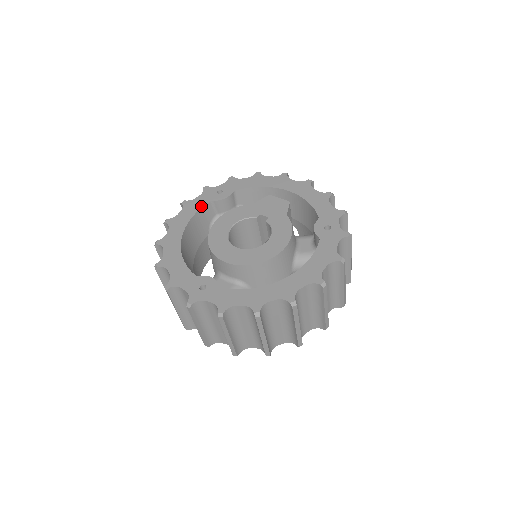
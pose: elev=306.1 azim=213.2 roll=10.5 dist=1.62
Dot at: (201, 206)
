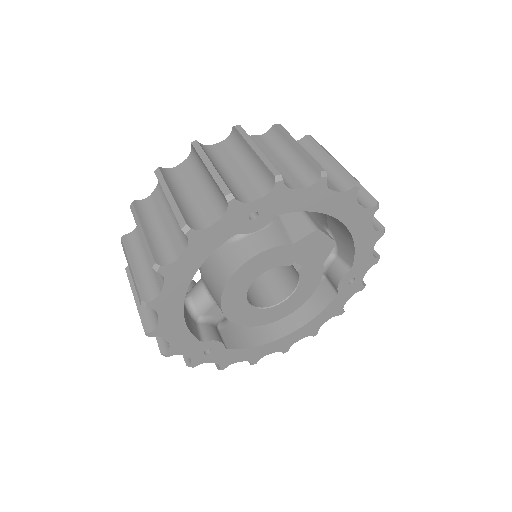
Dot at: (219, 244)
